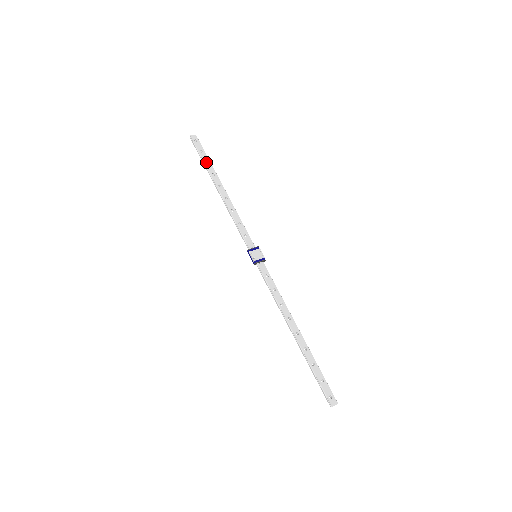
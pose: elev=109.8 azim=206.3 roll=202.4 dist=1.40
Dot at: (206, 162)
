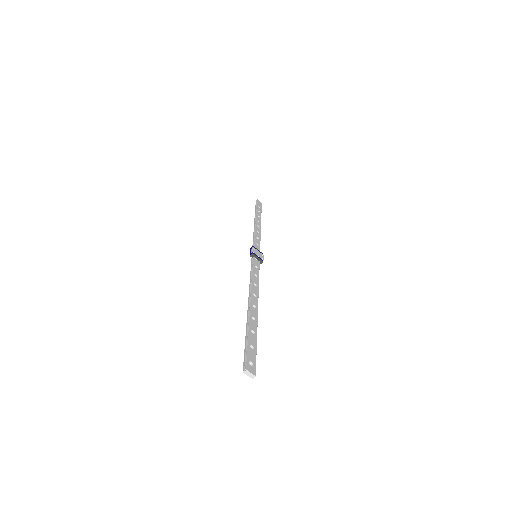
Dot at: (258, 211)
